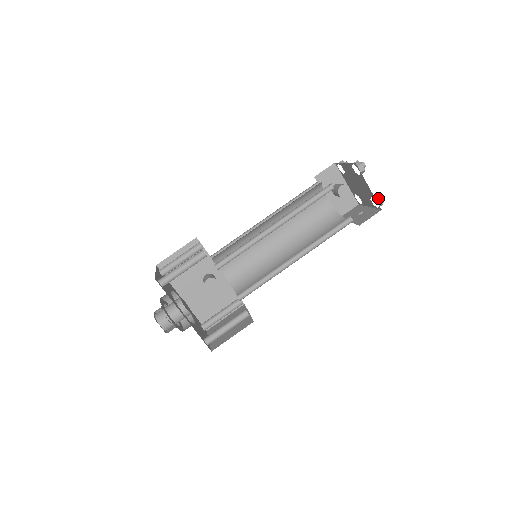
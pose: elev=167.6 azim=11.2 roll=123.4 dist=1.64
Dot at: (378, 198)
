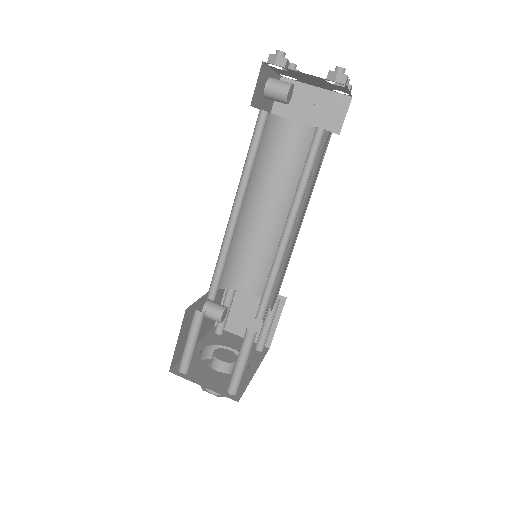
Dot at: (350, 89)
